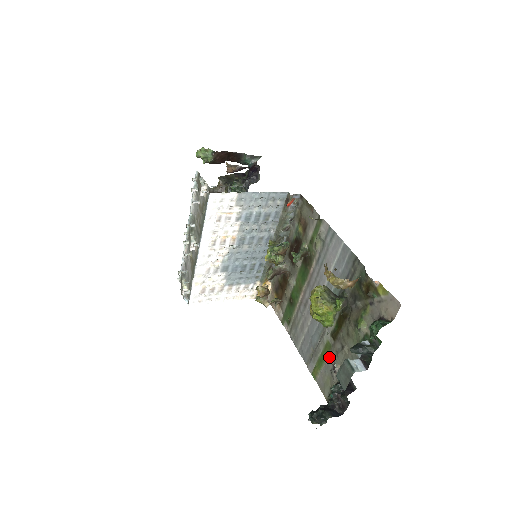
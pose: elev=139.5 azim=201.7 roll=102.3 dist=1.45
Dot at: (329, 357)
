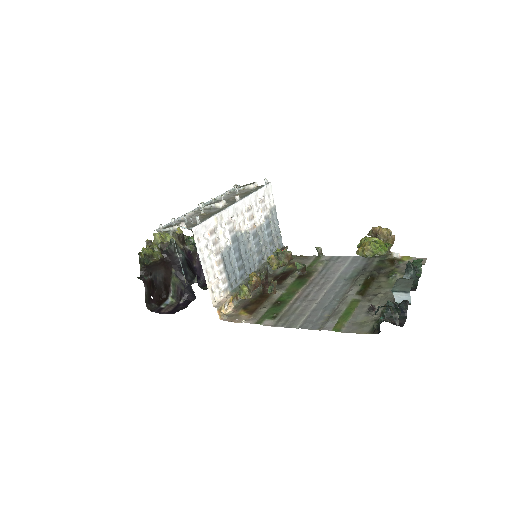
Dot at: (359, 307)
